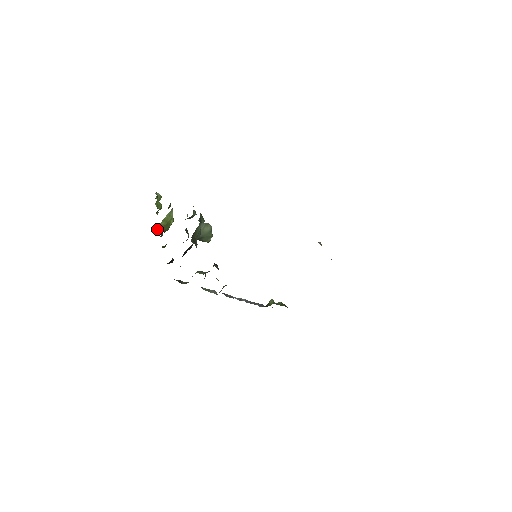
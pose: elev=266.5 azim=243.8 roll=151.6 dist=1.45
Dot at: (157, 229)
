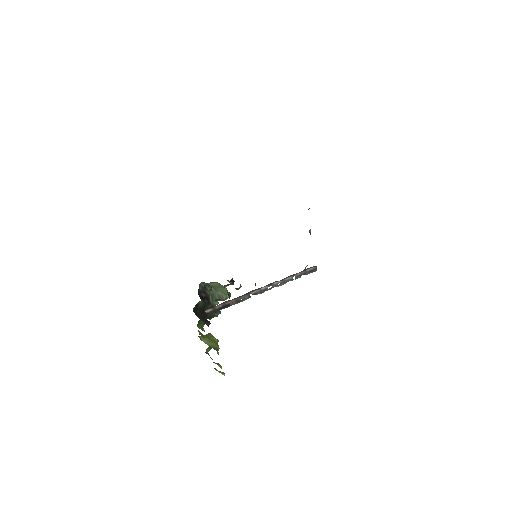
Dot at: occluded
